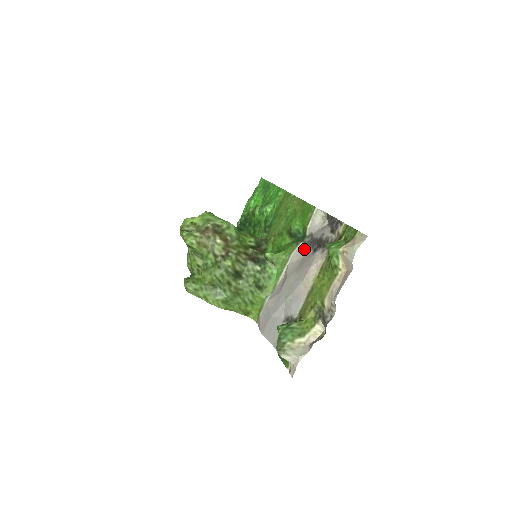
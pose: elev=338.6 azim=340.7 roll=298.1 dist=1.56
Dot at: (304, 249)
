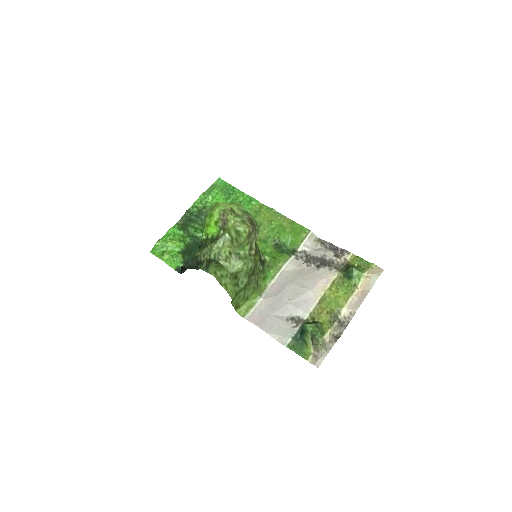
Dot at: (299, 262)
